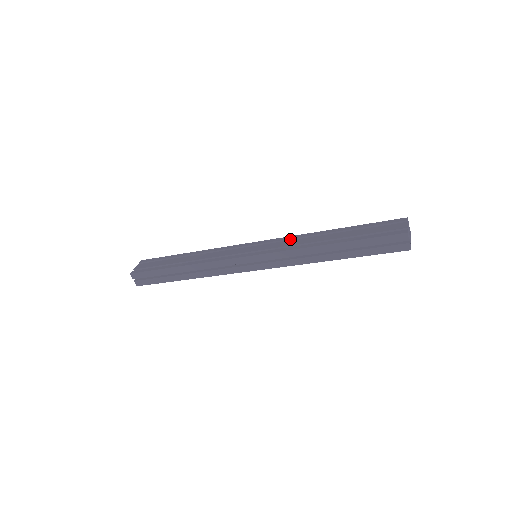
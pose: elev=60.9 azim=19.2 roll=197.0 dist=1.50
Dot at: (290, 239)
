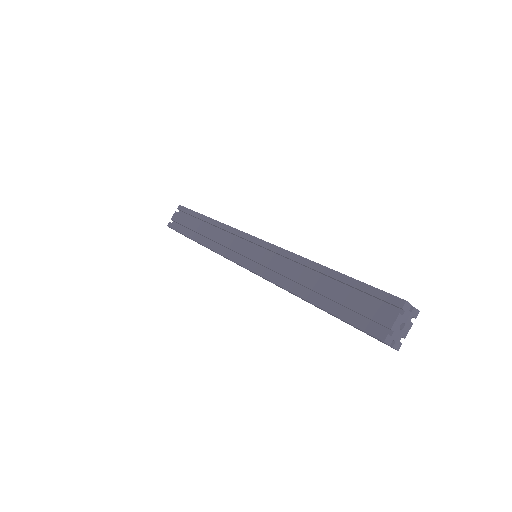
Dot at: (282, 255)
